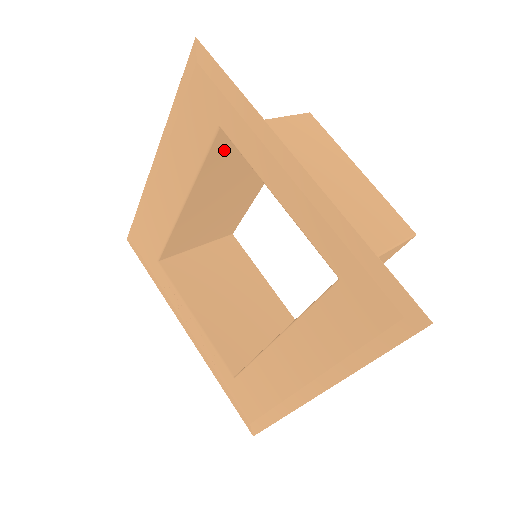
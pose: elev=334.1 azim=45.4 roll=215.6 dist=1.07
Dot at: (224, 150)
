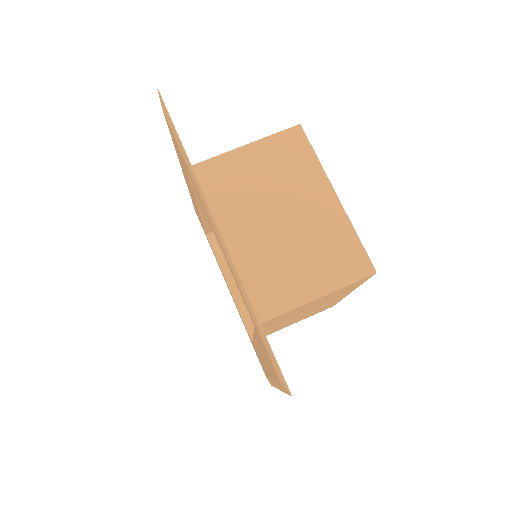
Dot at: occluded
